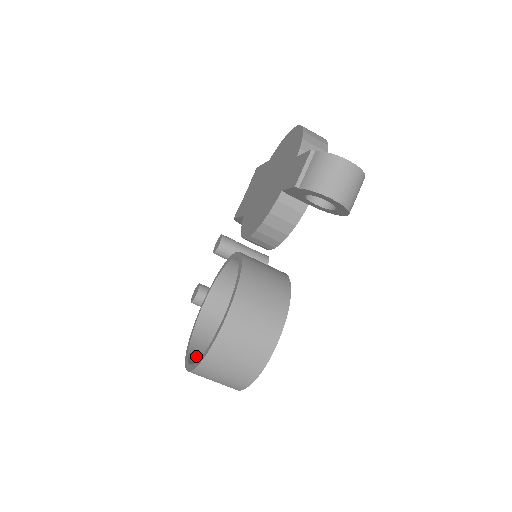
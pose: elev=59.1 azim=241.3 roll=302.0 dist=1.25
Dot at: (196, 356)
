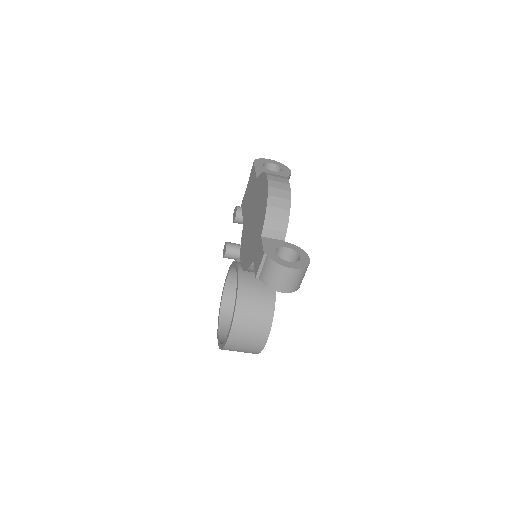
Dot at: (224, 322)
